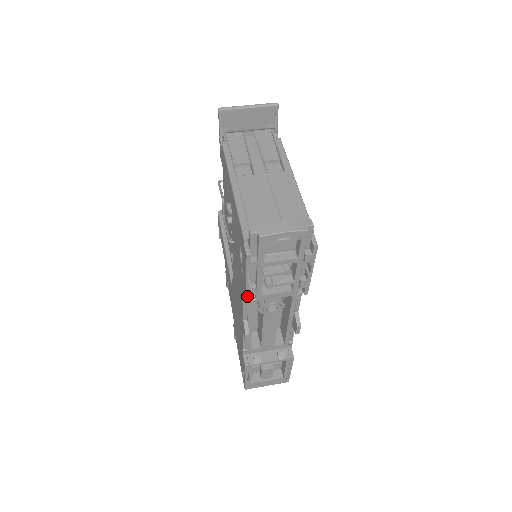
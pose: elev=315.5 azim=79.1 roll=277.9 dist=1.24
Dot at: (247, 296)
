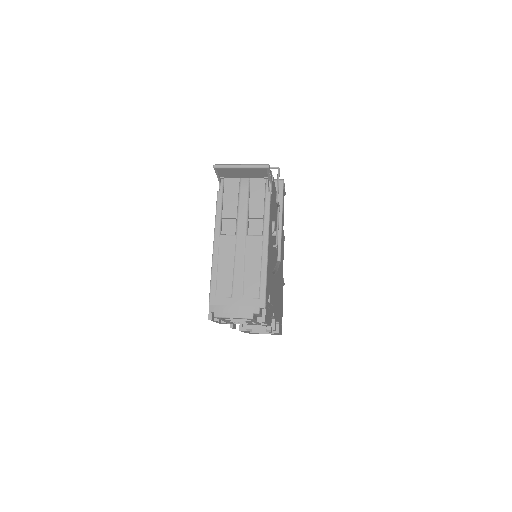
Dot at: (220, 323)
